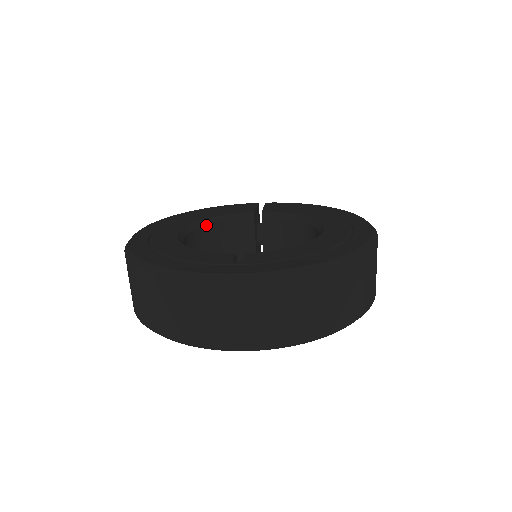
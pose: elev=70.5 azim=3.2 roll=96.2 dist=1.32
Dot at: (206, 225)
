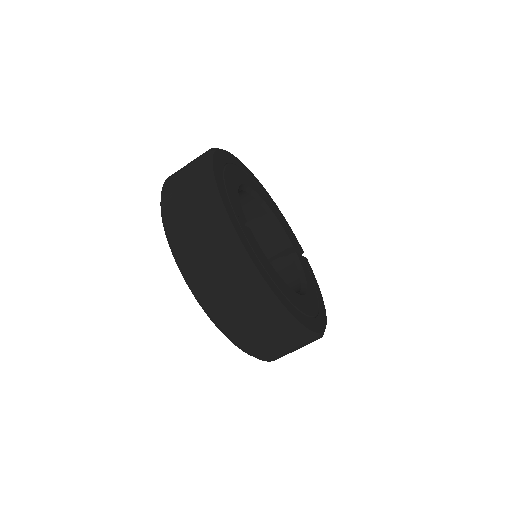
Dot at: (265, 210)
